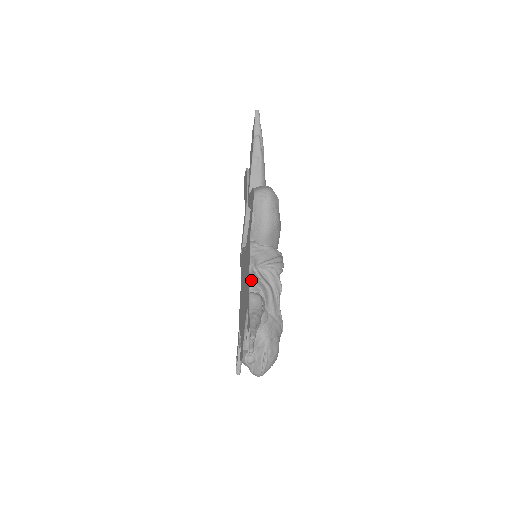
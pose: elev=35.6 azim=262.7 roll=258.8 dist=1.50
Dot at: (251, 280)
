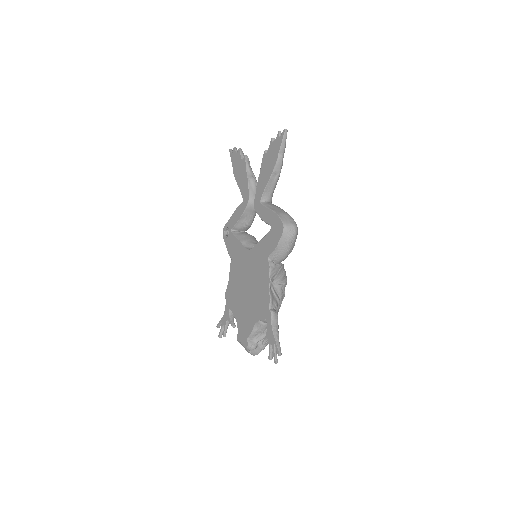
Dot at: (271, 299)
